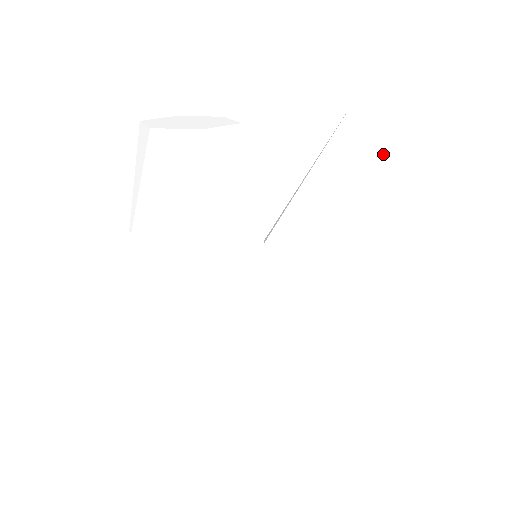
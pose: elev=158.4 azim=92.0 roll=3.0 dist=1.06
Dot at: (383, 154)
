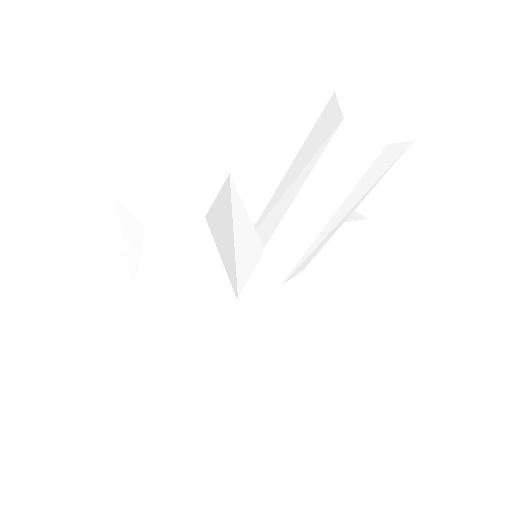
Dot at: (378, 171)
